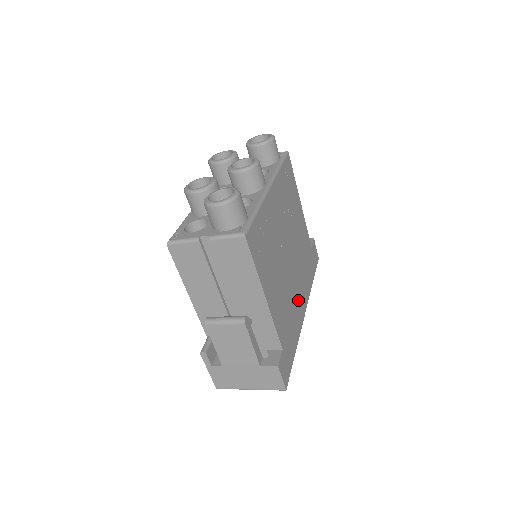
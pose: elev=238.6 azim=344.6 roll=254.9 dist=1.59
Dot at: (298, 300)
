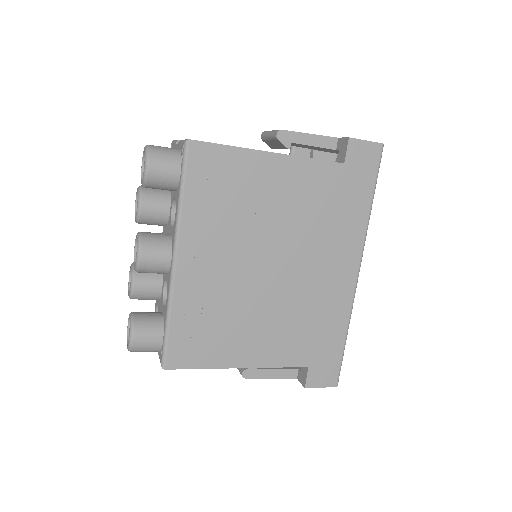
Dot at: (328, 282)
